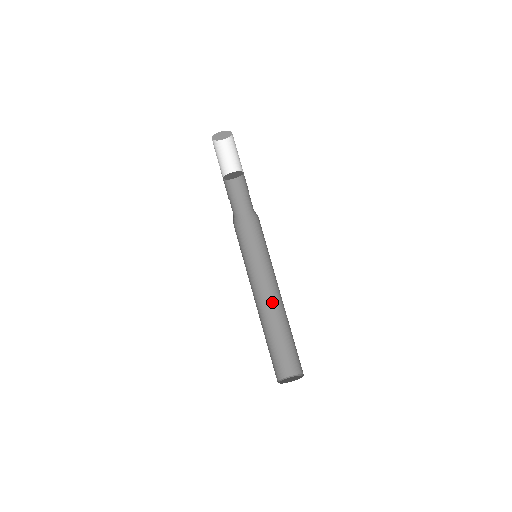
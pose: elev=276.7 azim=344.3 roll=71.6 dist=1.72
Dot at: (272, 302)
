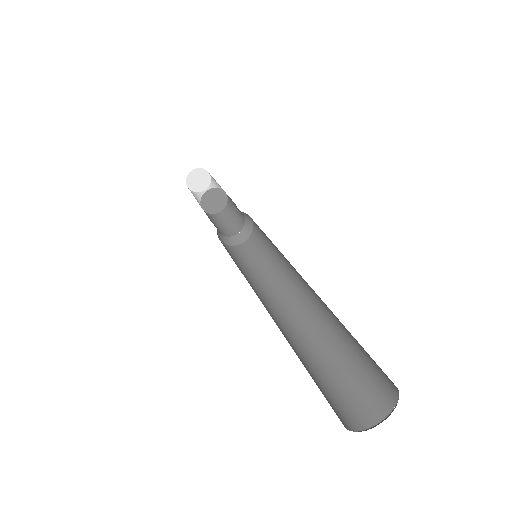
Dot at: (304, 310)
